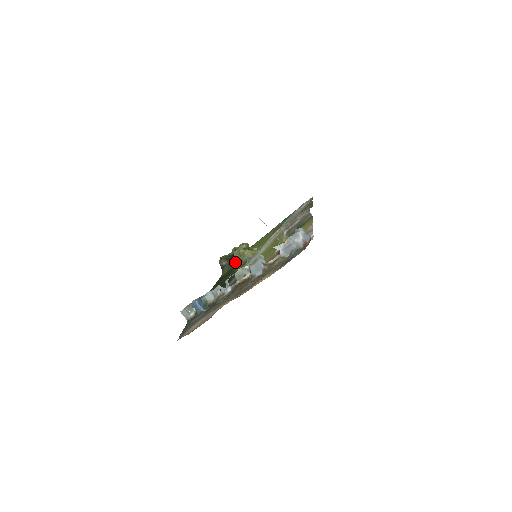
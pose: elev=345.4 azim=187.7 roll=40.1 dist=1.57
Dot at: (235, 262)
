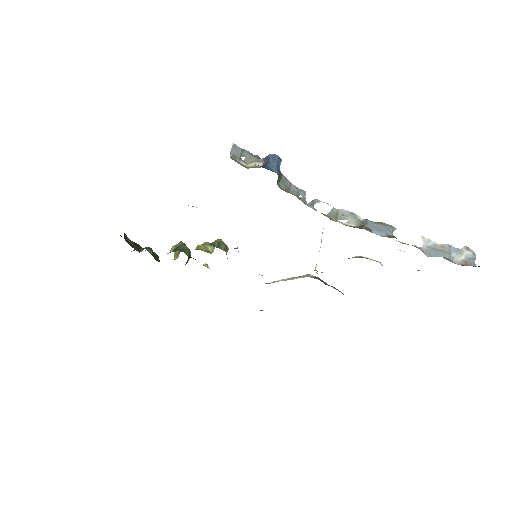
Dot at: (150, 253)
